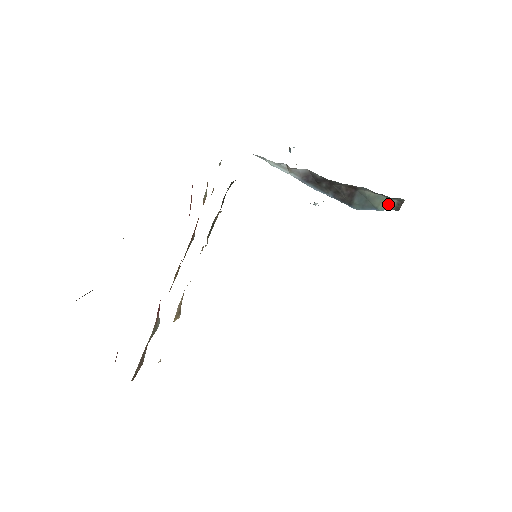
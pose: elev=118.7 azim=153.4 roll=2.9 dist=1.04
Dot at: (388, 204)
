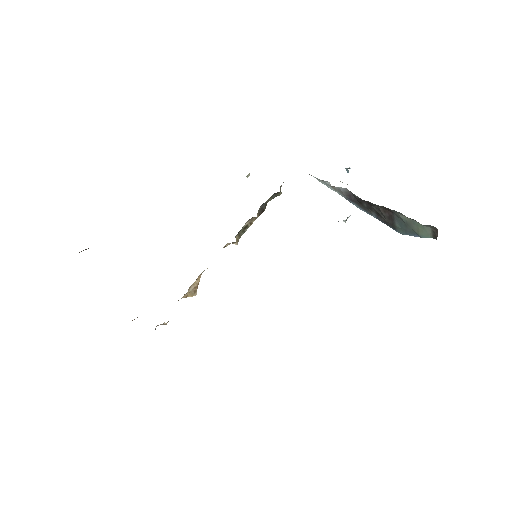
Dot at: (425, 231)
